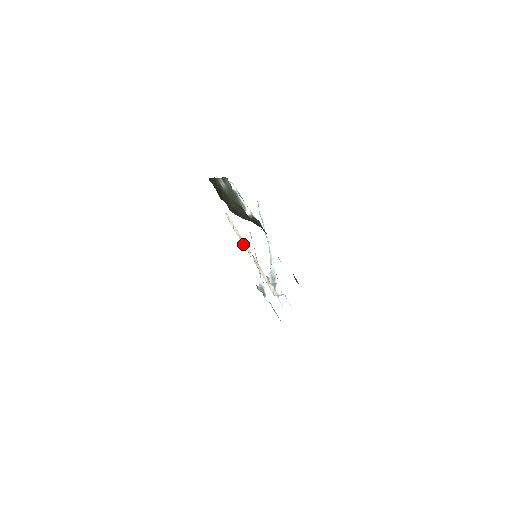
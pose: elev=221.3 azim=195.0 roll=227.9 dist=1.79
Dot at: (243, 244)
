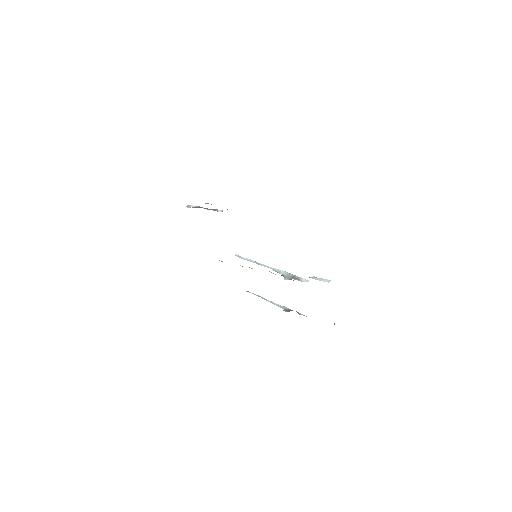
Dot at: occluded
